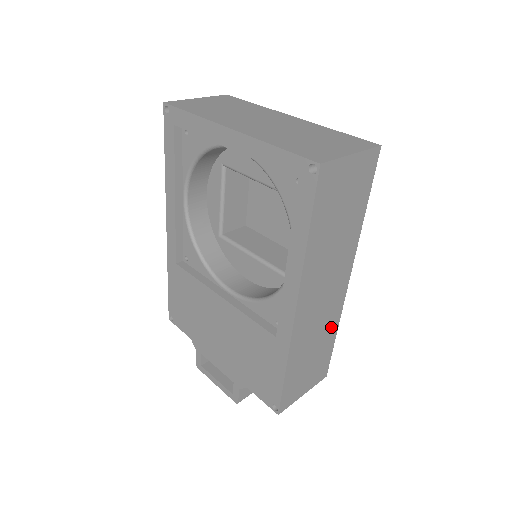
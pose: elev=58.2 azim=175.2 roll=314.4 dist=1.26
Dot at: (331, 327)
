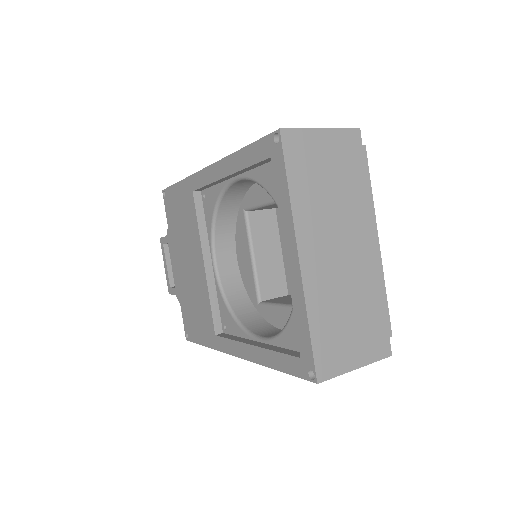
Dot at: occluded
